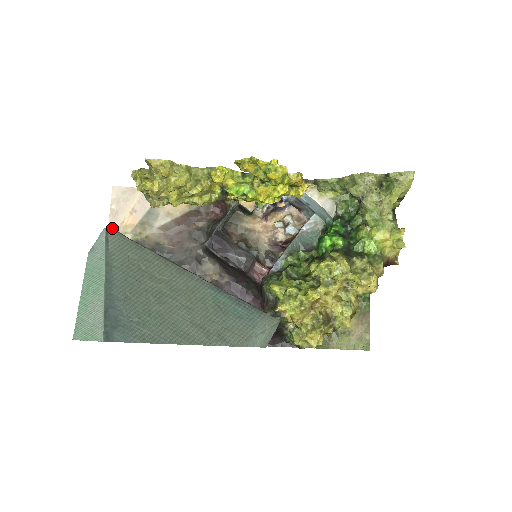
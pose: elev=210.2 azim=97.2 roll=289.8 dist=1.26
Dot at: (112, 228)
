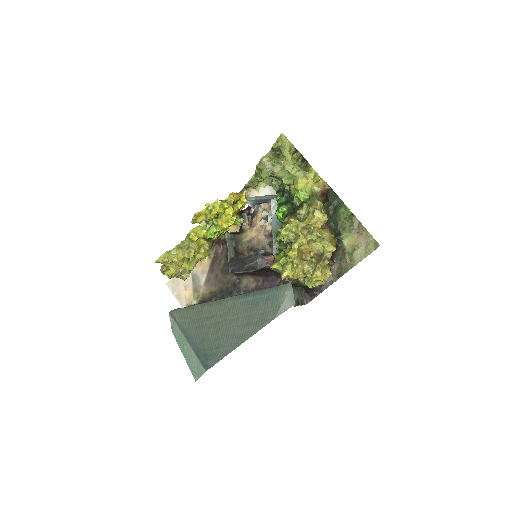
Dot at: (183, 305)
